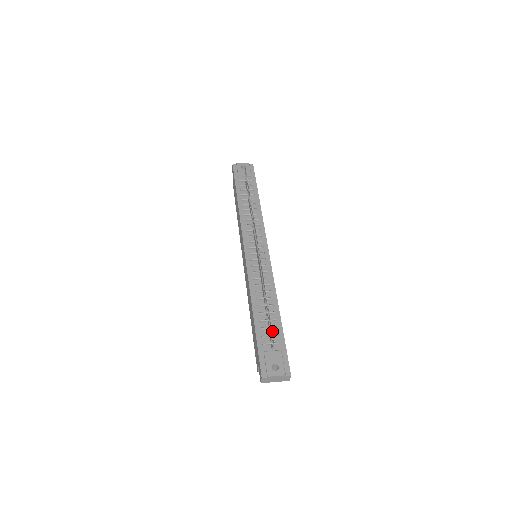
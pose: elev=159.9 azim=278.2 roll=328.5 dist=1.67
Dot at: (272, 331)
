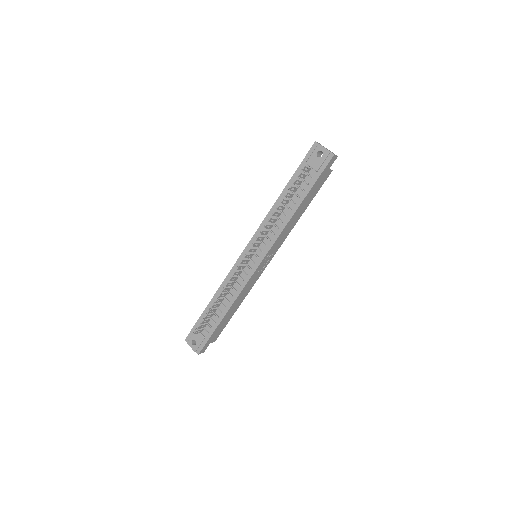
Dot at: (197, 328)
